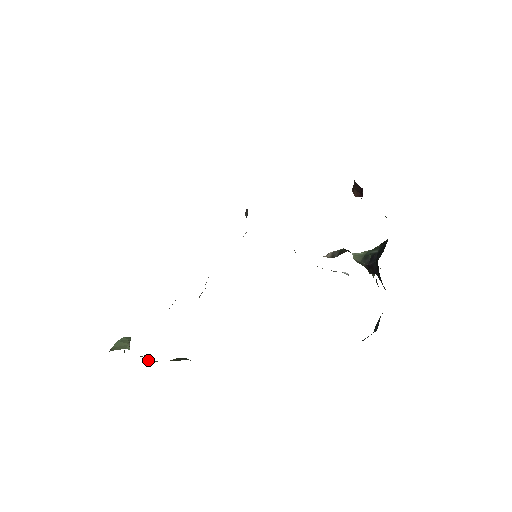
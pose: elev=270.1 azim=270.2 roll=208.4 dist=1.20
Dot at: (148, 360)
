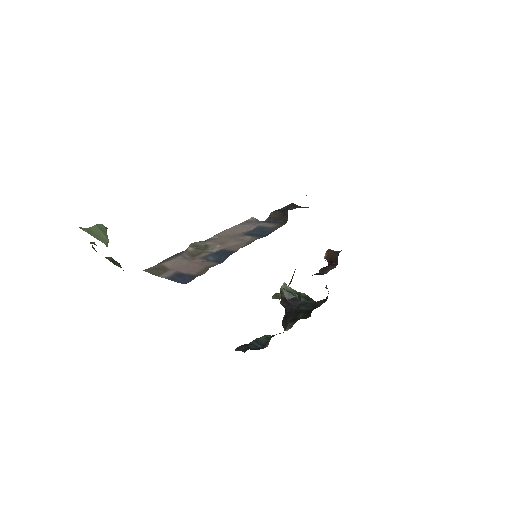
Dot at: (92, 246)
